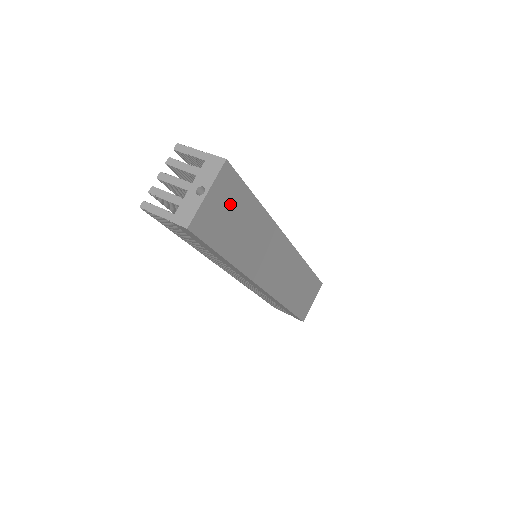
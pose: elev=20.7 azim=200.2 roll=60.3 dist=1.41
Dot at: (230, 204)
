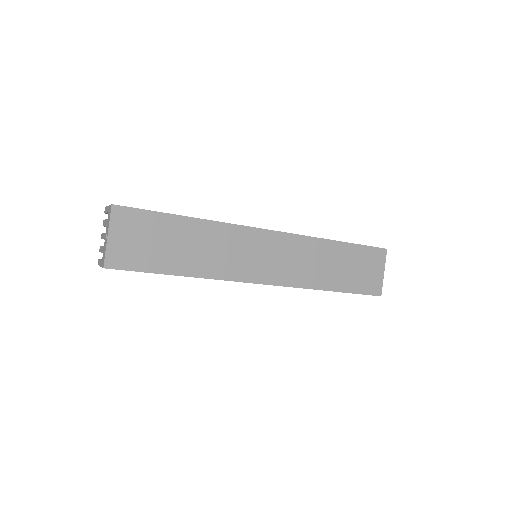
Dot at: (145, 233)
